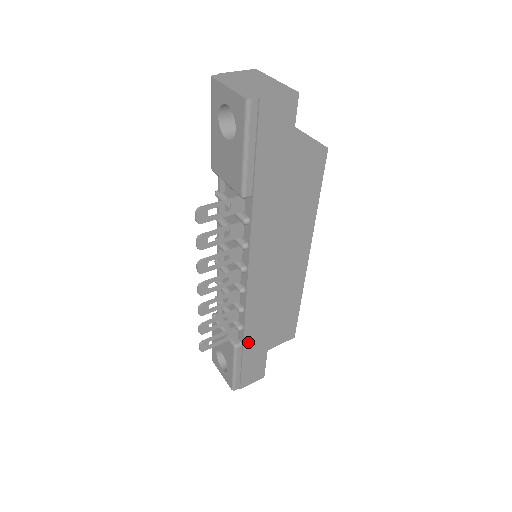
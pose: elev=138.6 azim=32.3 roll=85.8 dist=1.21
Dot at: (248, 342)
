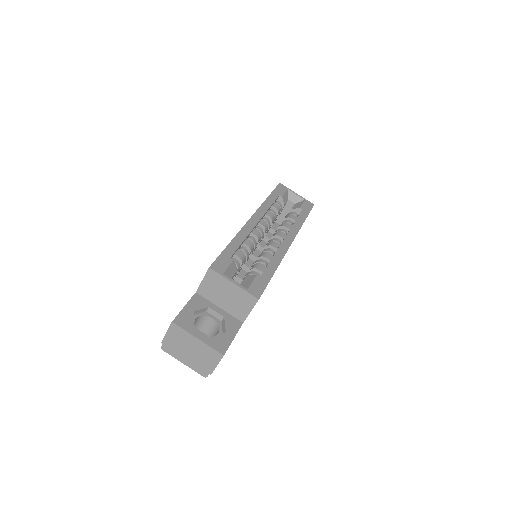
Dot at: occluded
